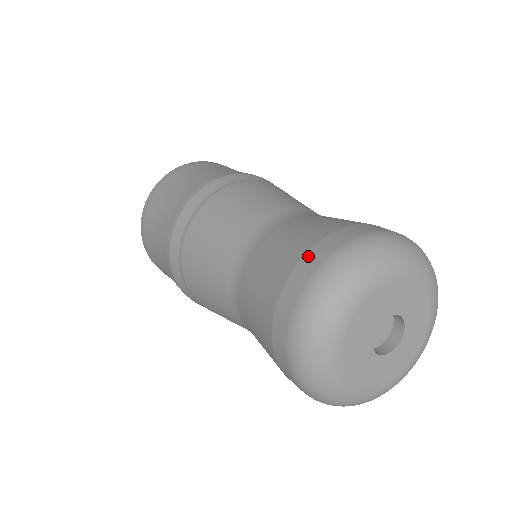
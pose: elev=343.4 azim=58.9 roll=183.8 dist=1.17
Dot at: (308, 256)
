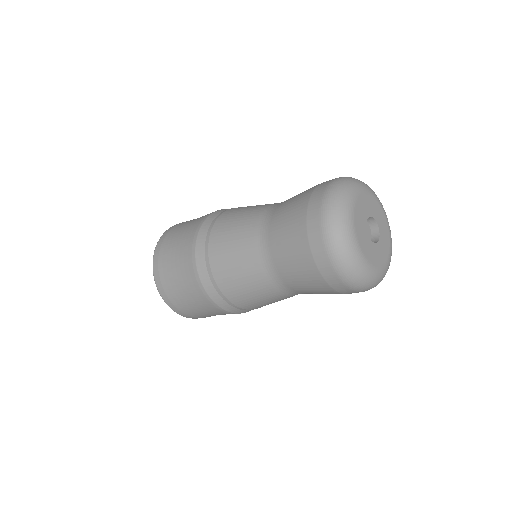
Dot at: (314, 193)
